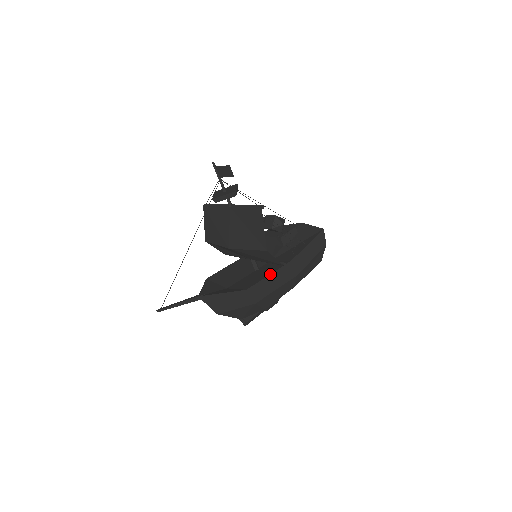
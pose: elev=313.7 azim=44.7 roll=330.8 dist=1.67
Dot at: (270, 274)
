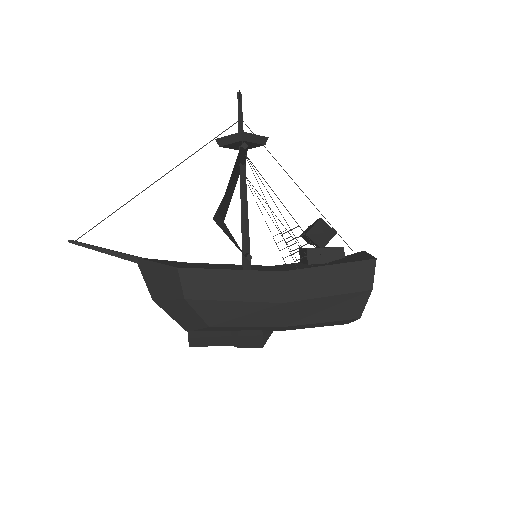
Dot at: occluded
